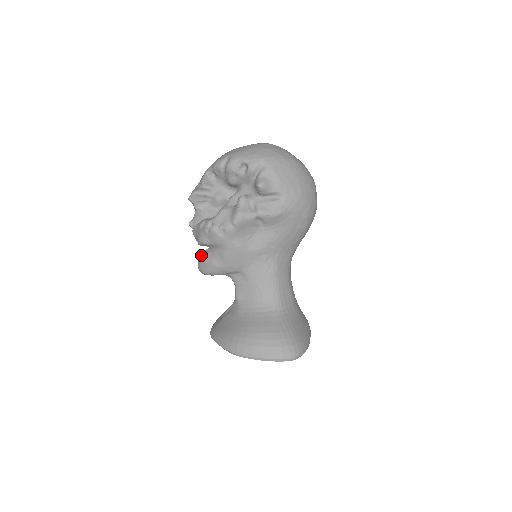
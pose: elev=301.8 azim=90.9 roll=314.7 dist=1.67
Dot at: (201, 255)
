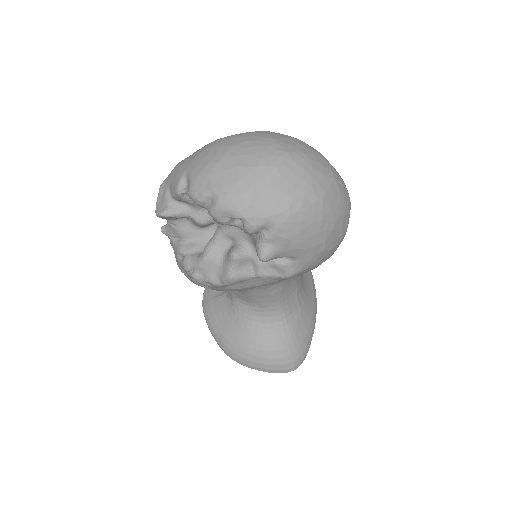
Dot at: occluded
